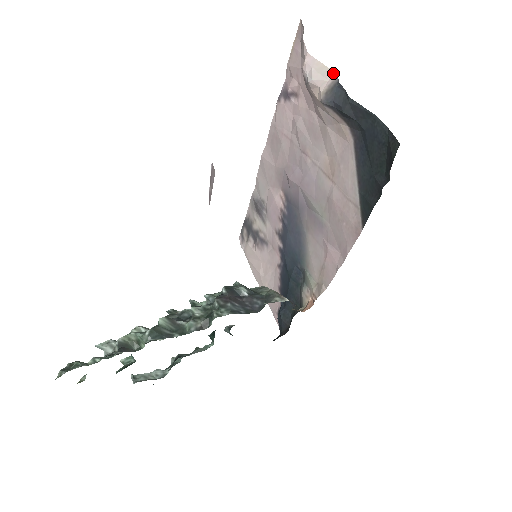
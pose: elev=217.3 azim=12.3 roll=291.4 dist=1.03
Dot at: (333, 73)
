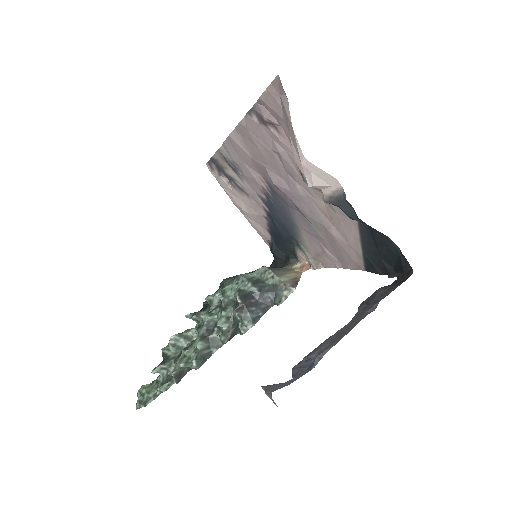
Dot at: (337, 181)
